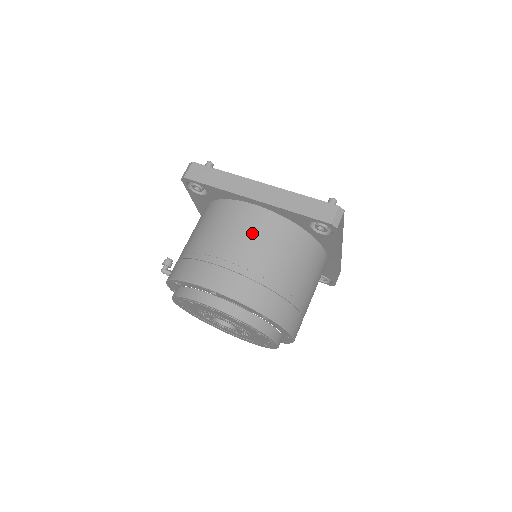
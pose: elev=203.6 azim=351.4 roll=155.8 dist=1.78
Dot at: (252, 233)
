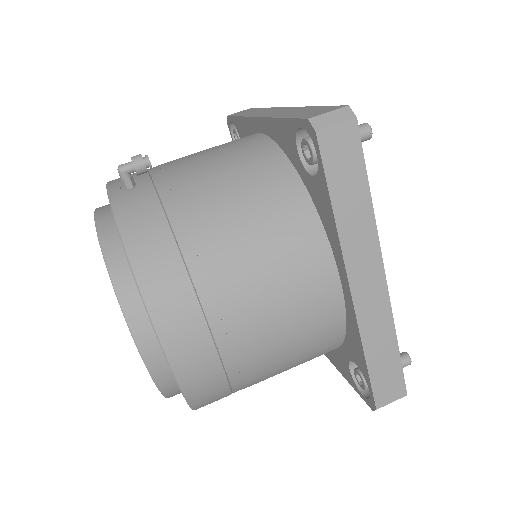
Dot at: (294, 319)
